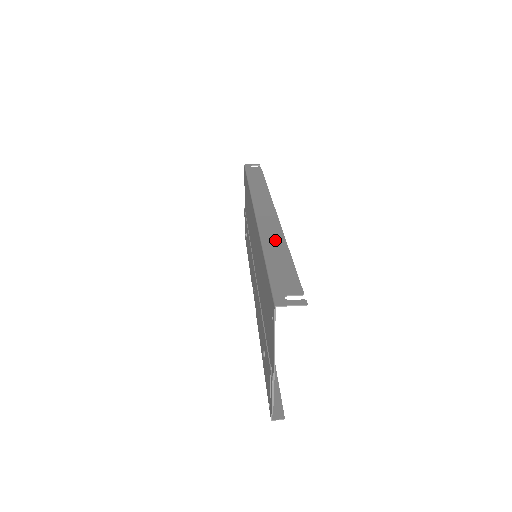
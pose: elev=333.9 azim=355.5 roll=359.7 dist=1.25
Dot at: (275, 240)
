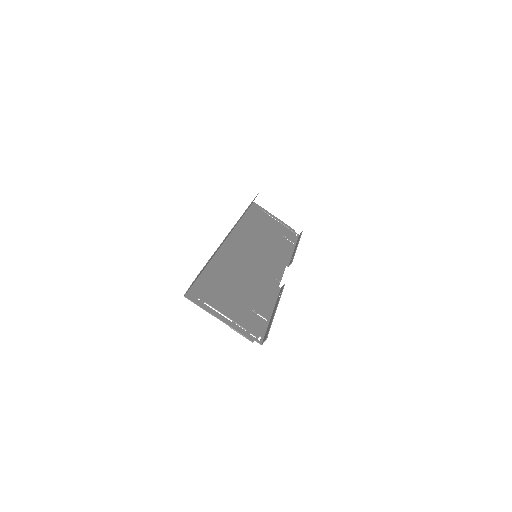
Dot at: (215, 252)
